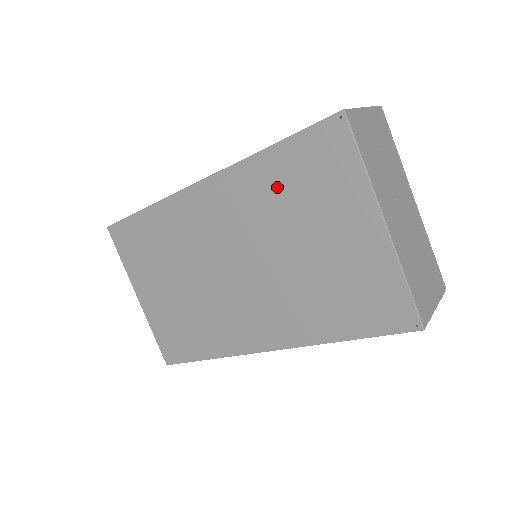
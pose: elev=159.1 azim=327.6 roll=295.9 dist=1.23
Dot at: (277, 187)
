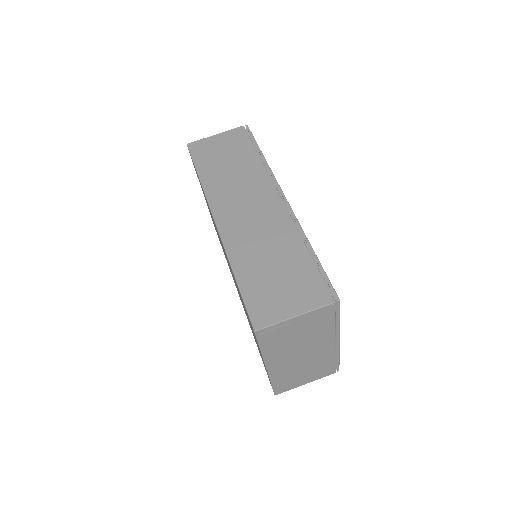
Dot at: occluded
